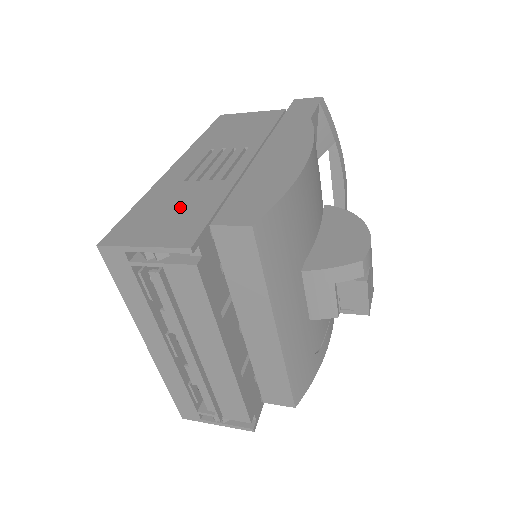
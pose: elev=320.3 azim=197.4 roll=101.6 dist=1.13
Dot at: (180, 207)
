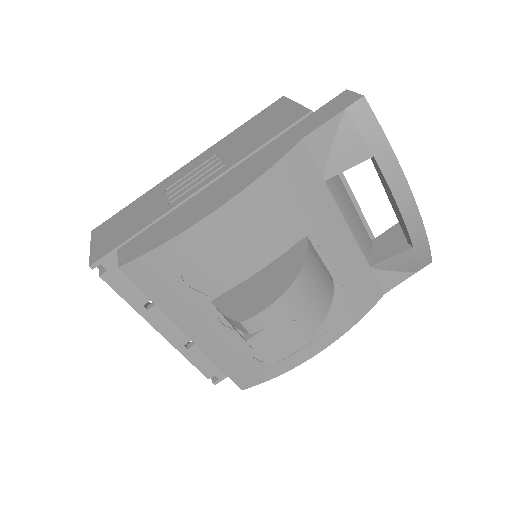
Dot at: (132, 220)
